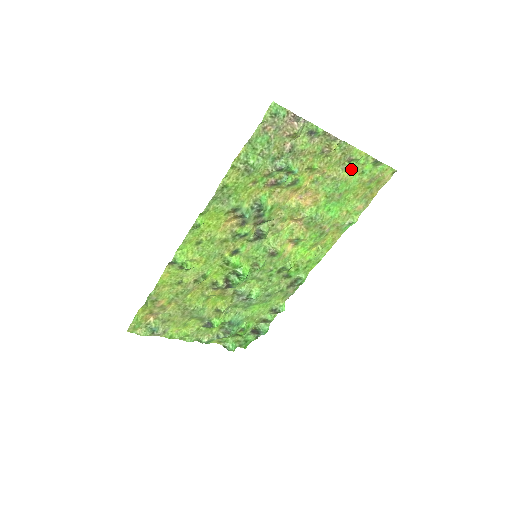
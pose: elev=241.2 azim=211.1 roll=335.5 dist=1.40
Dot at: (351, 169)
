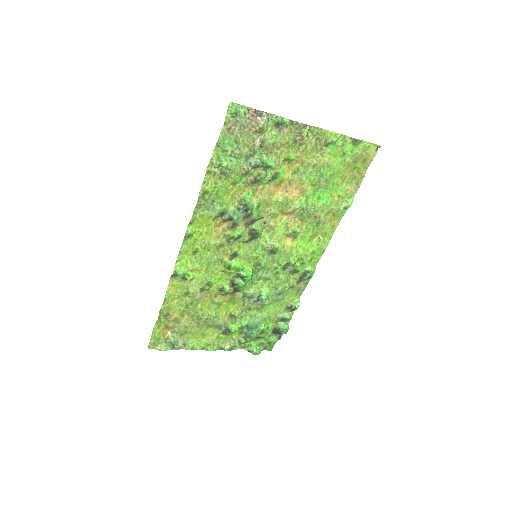
Dot at: (330, 153)
